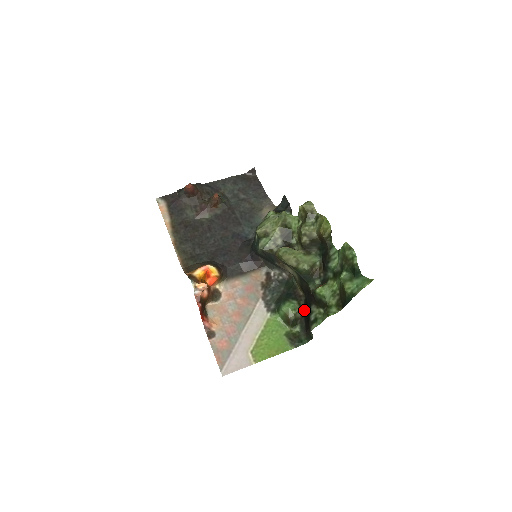
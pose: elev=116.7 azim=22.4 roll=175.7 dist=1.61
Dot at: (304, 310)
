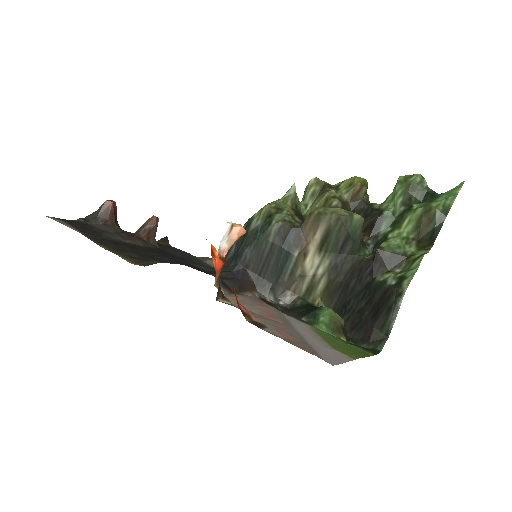
Dot at: (344, 321)
